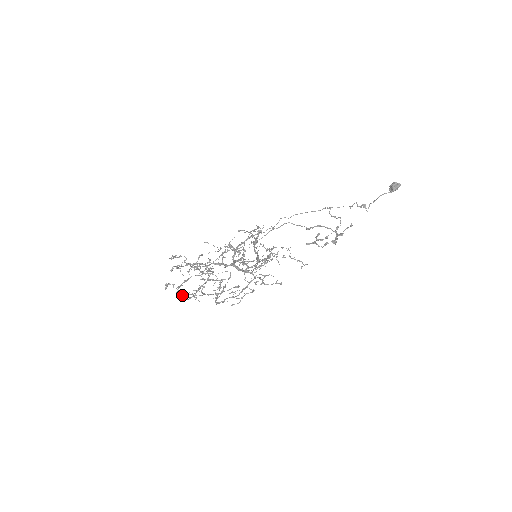
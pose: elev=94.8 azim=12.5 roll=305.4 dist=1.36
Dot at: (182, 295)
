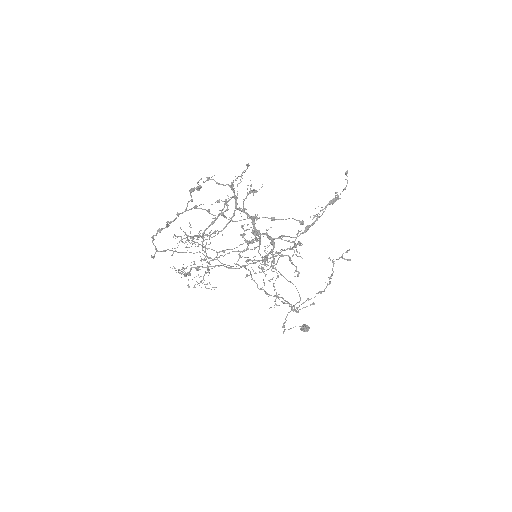
Dot at: occluded
